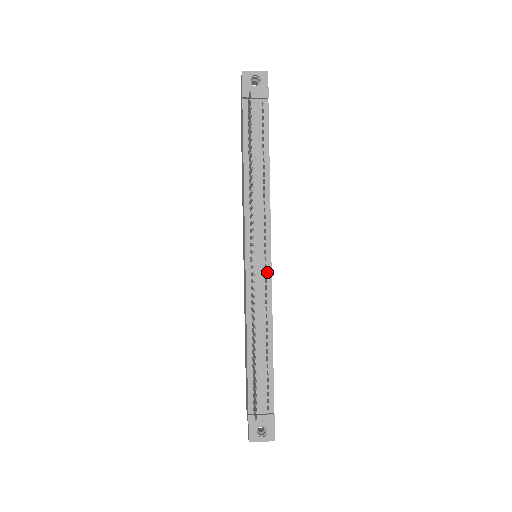
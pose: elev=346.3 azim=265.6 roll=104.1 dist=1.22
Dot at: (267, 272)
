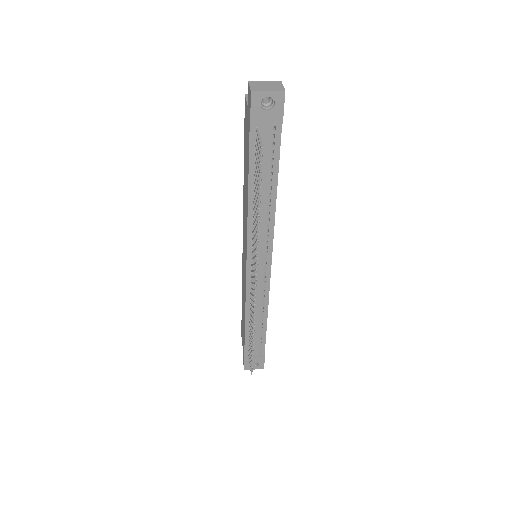
Dot at: (266, 277)
